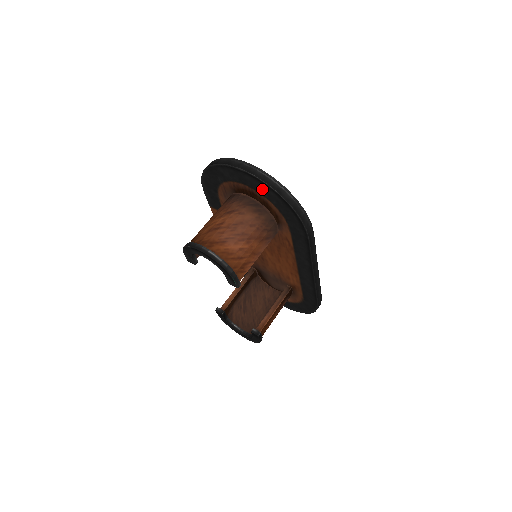
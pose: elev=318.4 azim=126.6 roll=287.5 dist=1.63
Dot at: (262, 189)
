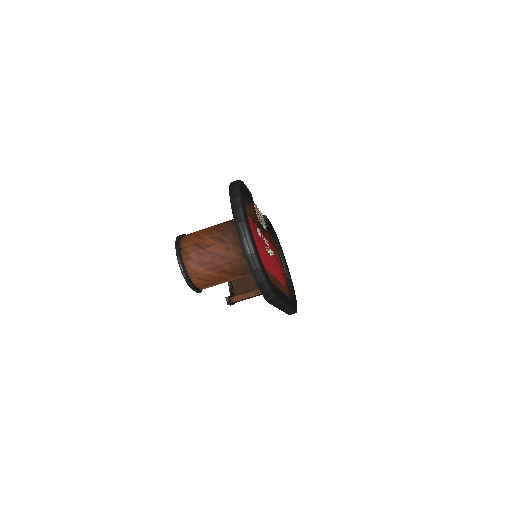
Dot at: occluded
